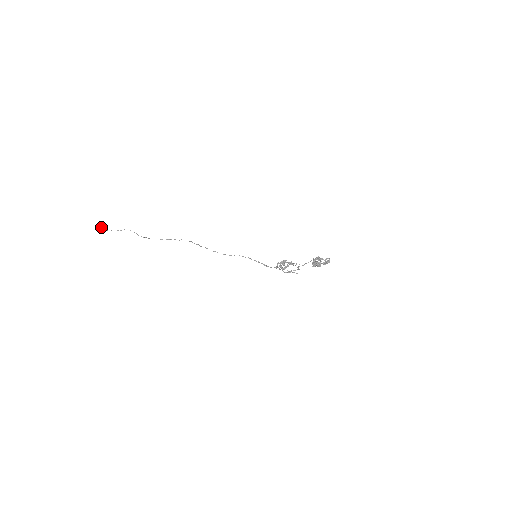
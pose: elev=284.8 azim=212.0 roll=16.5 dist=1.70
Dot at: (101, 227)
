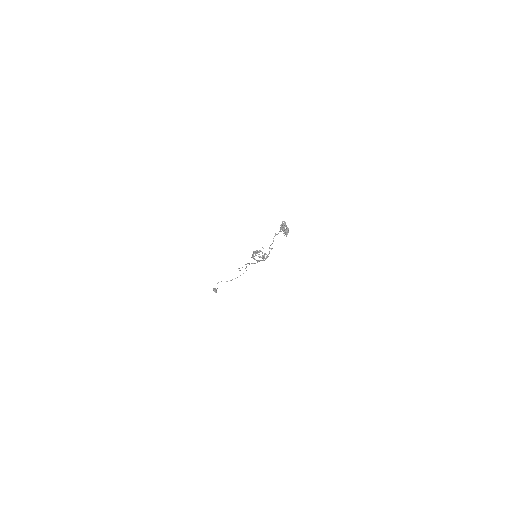
Dot at: occluded
